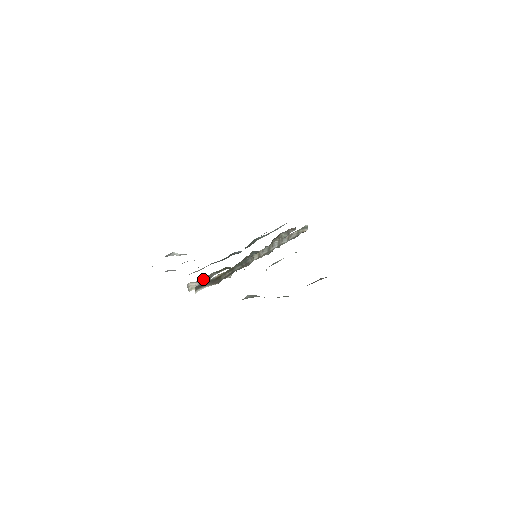
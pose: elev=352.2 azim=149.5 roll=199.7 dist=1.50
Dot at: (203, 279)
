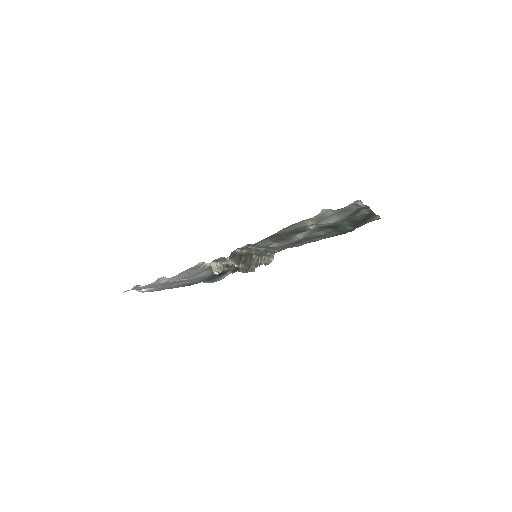
Dot at: (218, 267)
